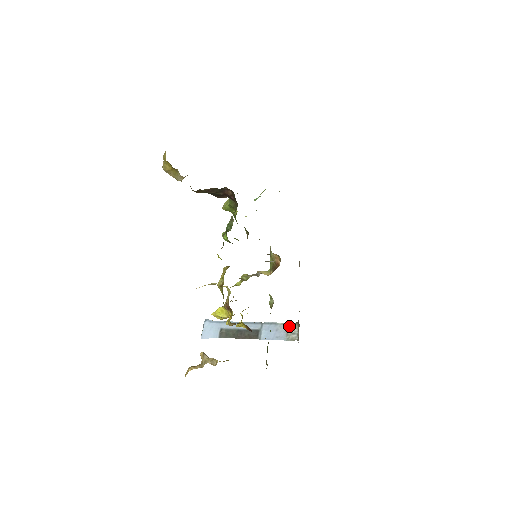
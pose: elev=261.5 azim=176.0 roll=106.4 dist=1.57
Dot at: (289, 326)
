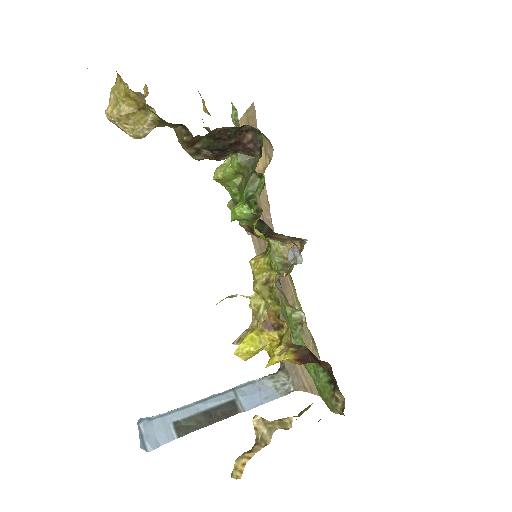
Dot at: (273, 377)
